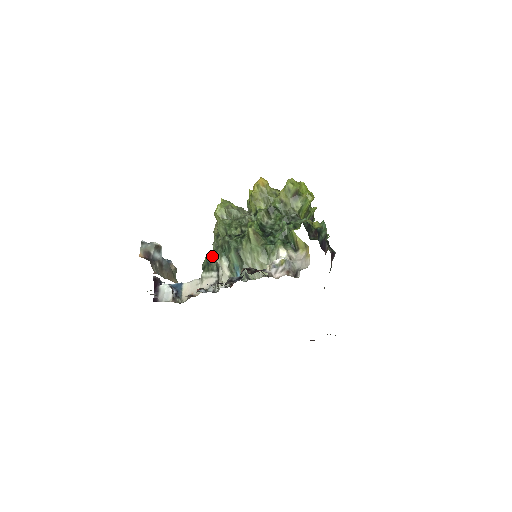
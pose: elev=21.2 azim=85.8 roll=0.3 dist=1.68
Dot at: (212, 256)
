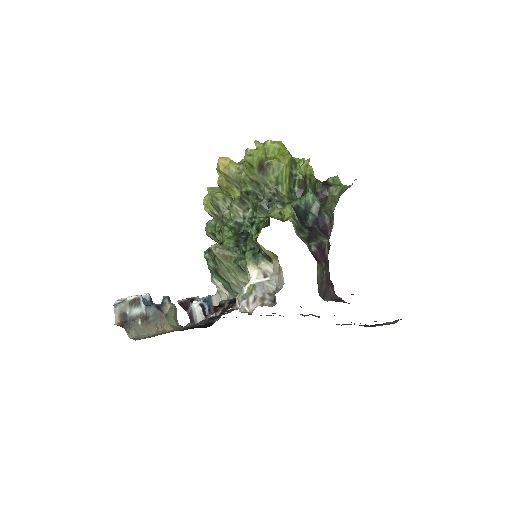
Dot at: occluded
